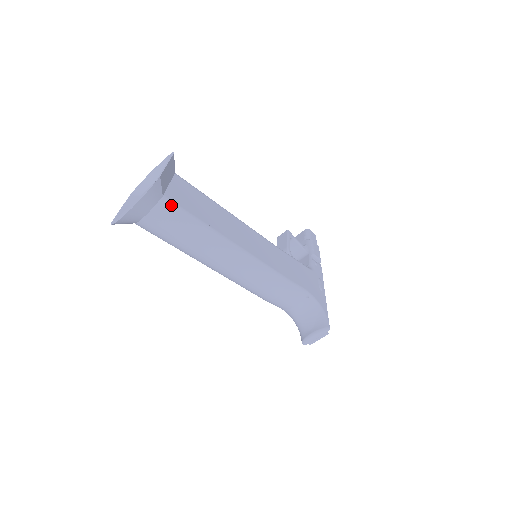
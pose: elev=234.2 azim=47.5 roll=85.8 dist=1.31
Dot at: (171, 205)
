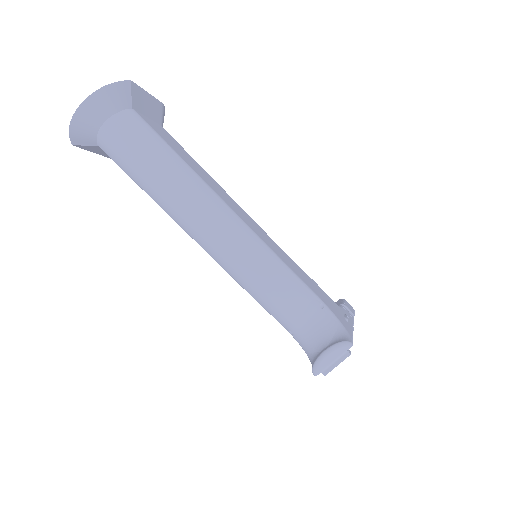
Dot at: (140, 120)
